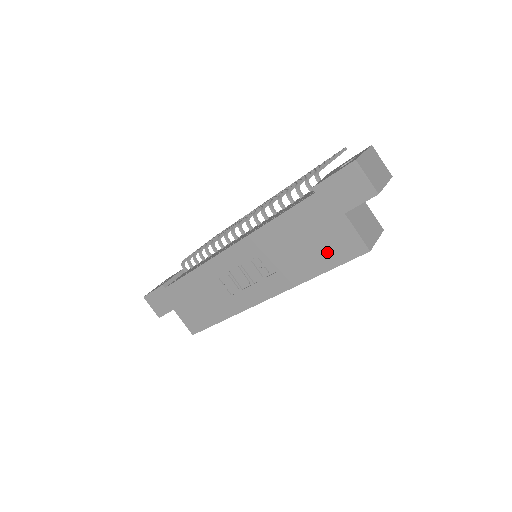
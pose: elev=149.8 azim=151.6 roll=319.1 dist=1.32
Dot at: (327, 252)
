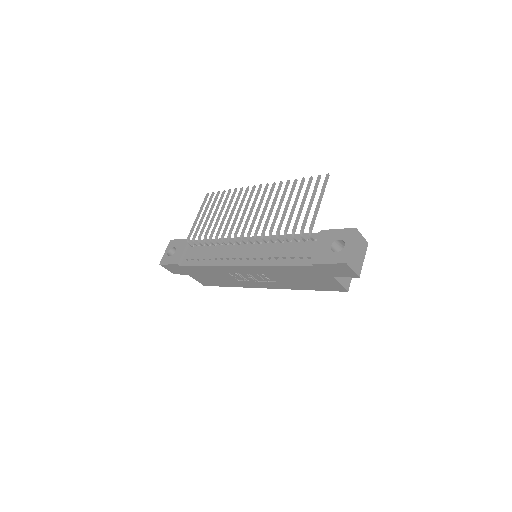
Dot at: (317, 285)
